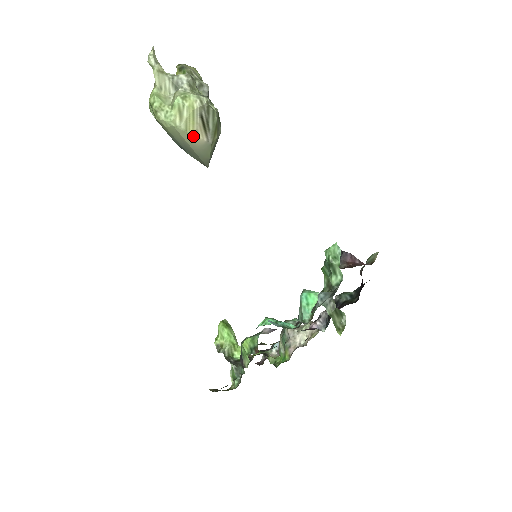
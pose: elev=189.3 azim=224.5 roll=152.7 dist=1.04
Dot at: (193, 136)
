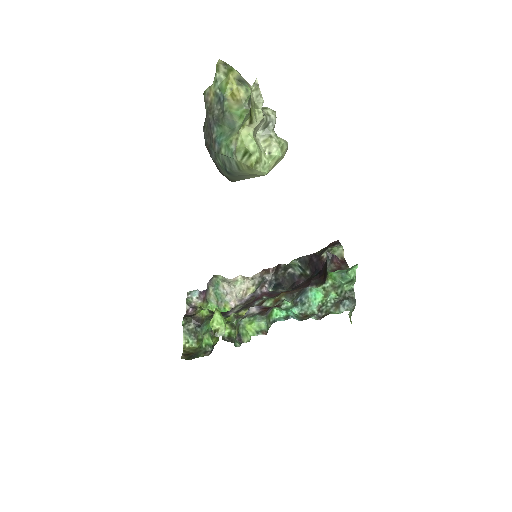
Dot at: occluded
